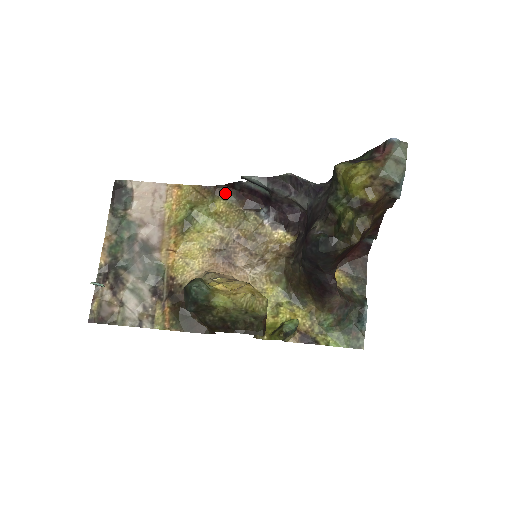
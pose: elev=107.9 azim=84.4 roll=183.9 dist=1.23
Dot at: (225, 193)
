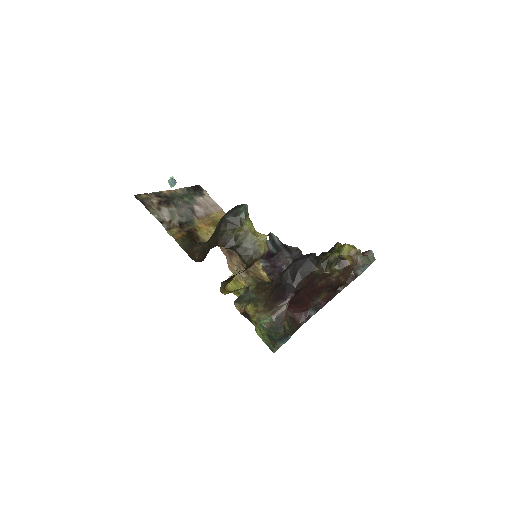
Dot at: occluded
